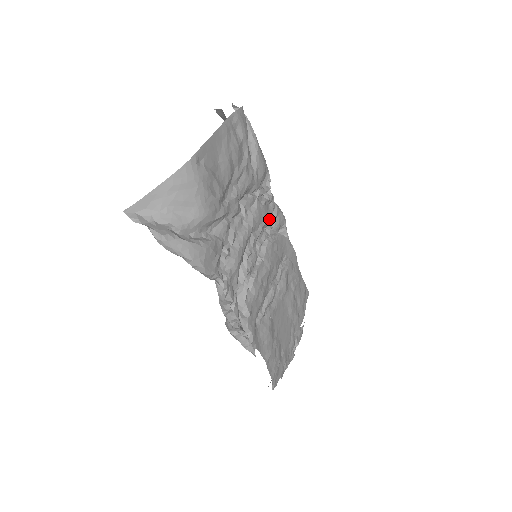
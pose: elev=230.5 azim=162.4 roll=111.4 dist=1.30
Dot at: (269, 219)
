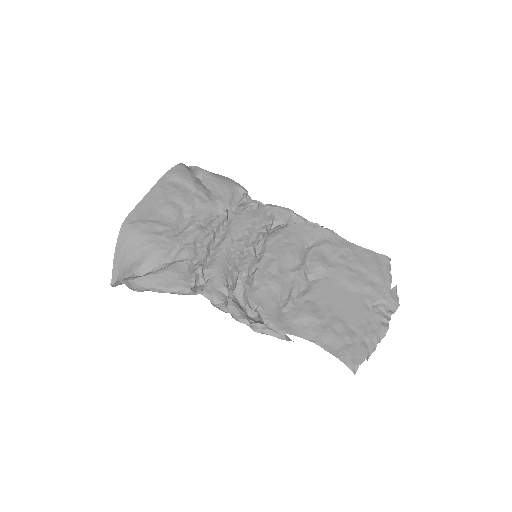
Dot at: (259, 220)
